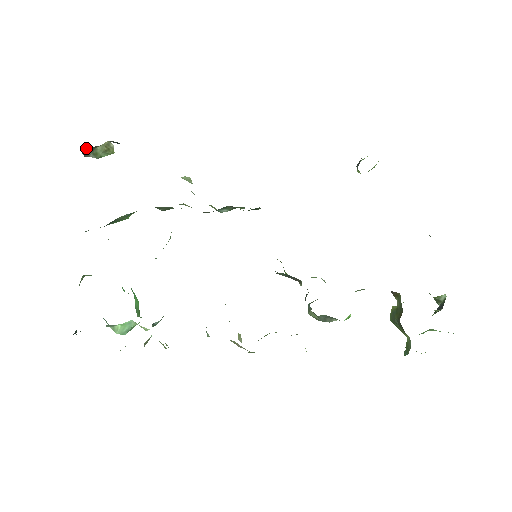
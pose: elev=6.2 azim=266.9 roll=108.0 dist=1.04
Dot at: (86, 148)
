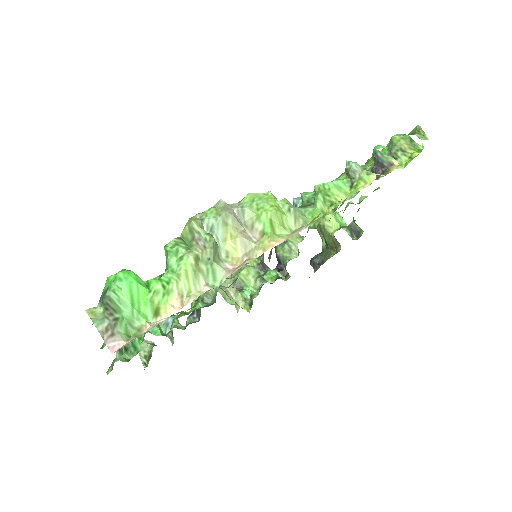
Dot at: occluded
